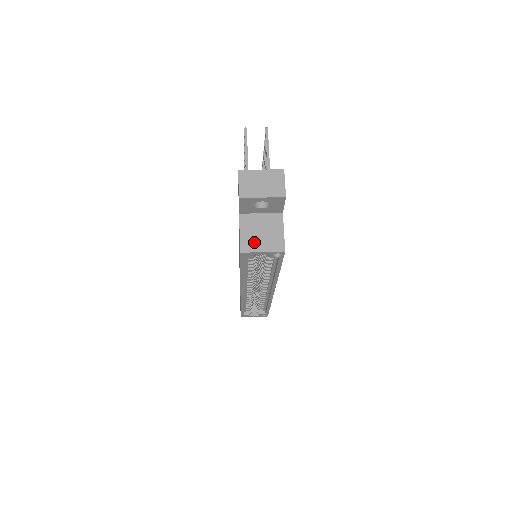
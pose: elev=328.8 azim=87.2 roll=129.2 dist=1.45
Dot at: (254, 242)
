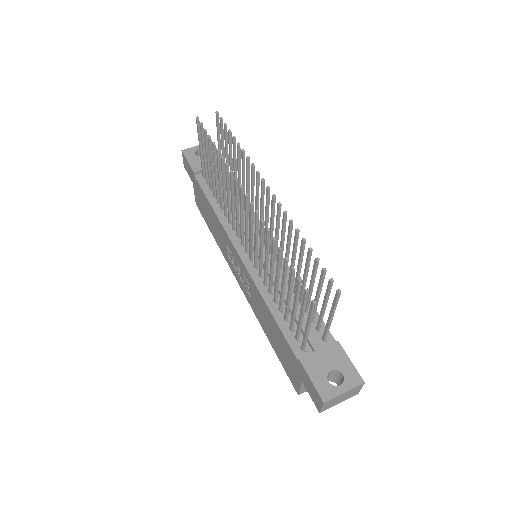
Dot at: occluded
